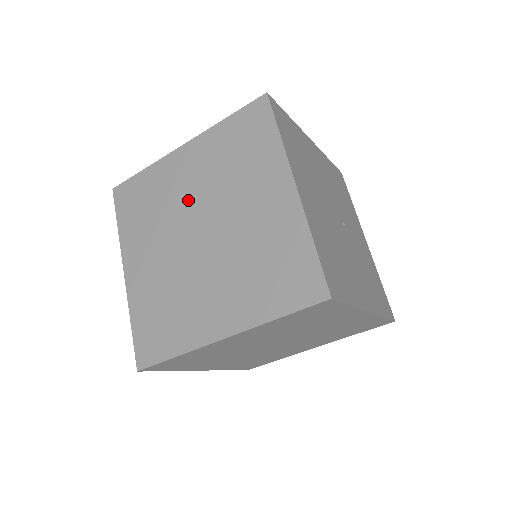
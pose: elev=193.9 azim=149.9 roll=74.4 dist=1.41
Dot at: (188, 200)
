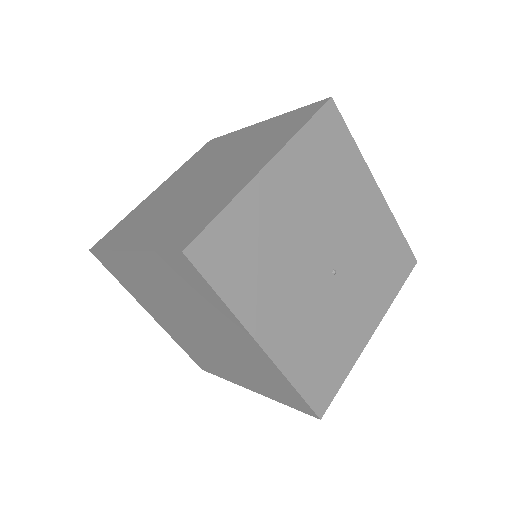
Dot at: (221, 157)
